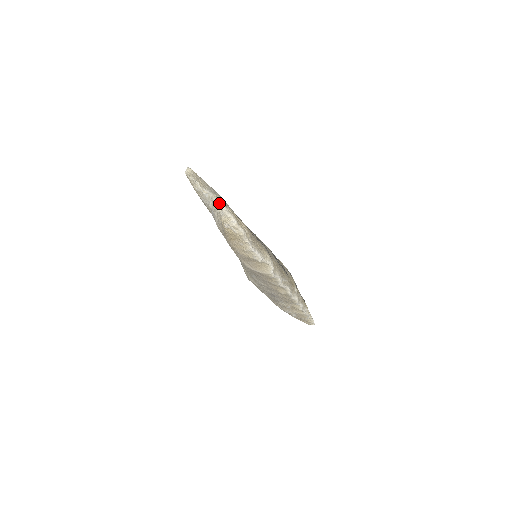
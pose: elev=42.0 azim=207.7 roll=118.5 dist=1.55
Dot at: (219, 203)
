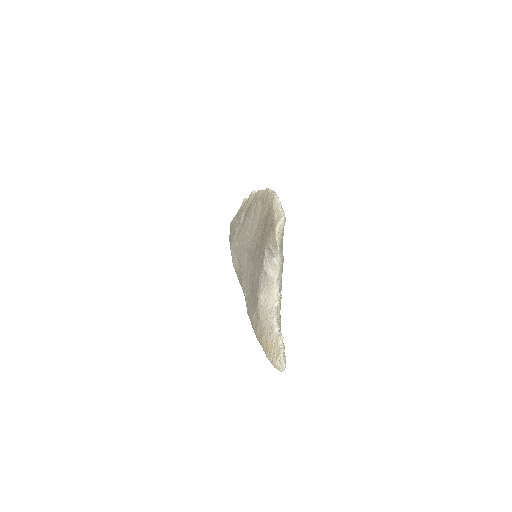
Dot at: (284, 360)
